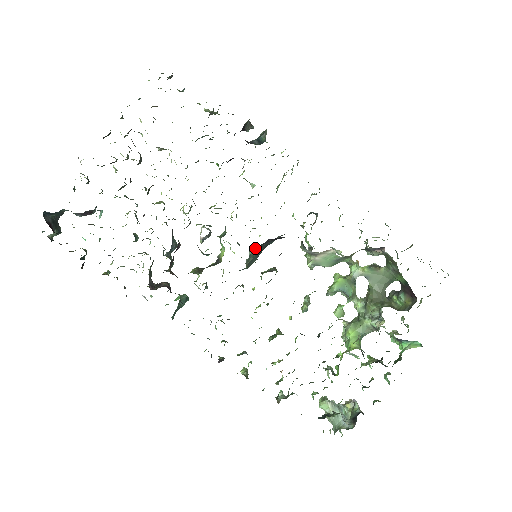
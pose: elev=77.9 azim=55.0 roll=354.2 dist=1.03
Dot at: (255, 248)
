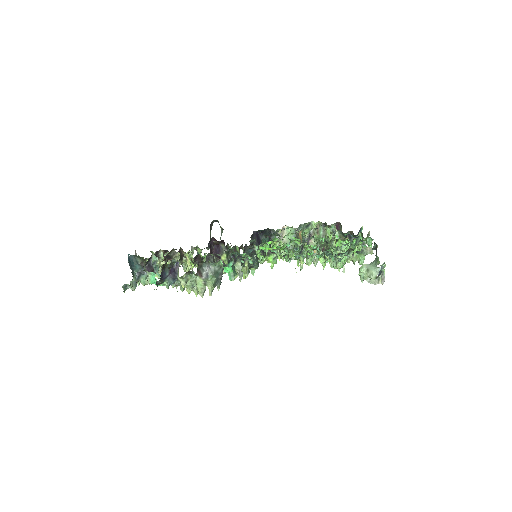
Dot at: occluded
